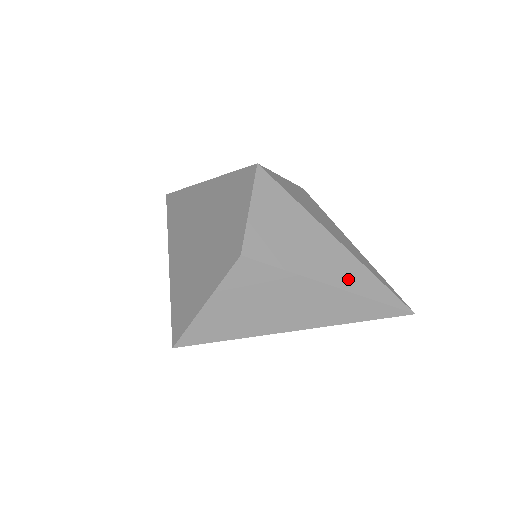
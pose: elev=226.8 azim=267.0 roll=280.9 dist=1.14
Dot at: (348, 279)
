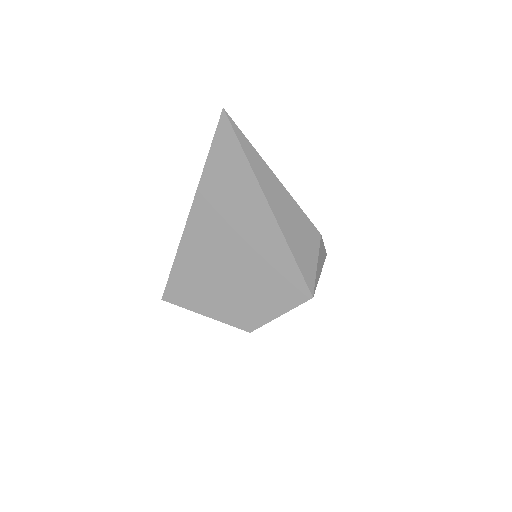
Dot at: occluded
